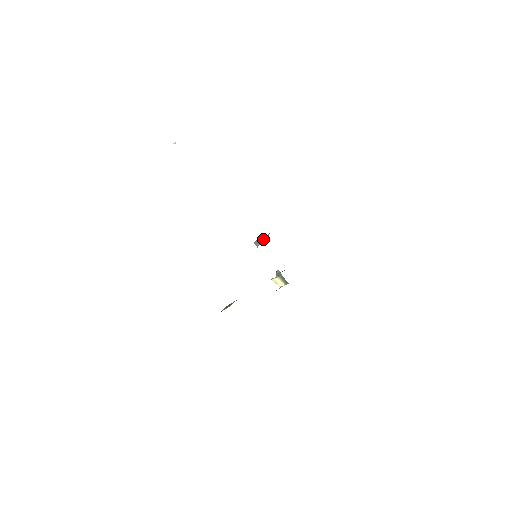
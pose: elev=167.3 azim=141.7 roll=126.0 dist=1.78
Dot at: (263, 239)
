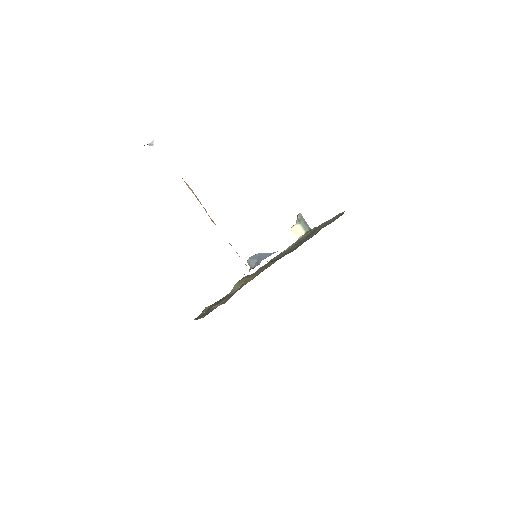
Dot at: (254, 263)
